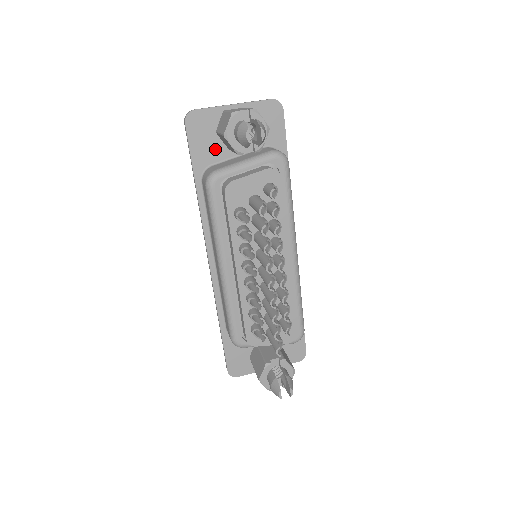
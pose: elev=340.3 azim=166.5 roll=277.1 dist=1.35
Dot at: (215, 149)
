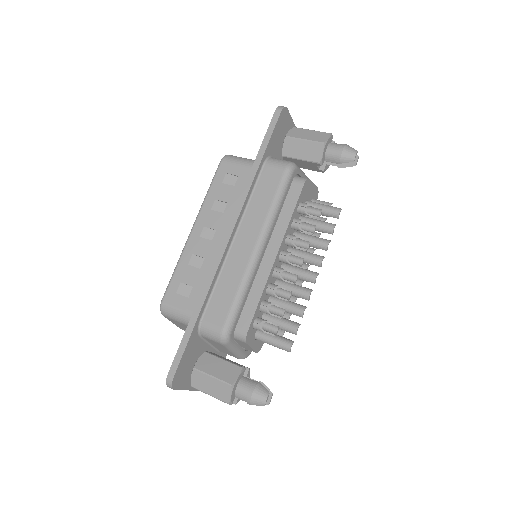
Dot at: (278, 147)
